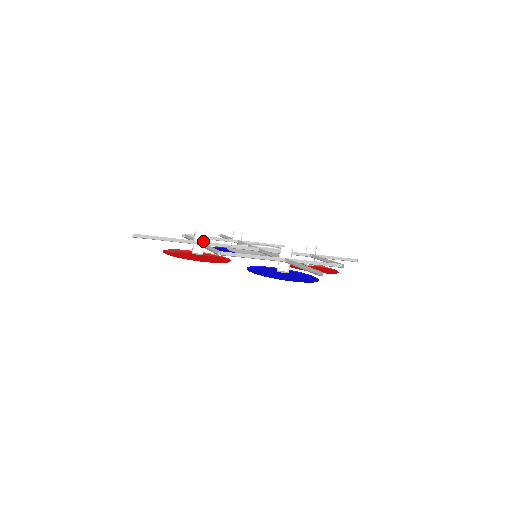
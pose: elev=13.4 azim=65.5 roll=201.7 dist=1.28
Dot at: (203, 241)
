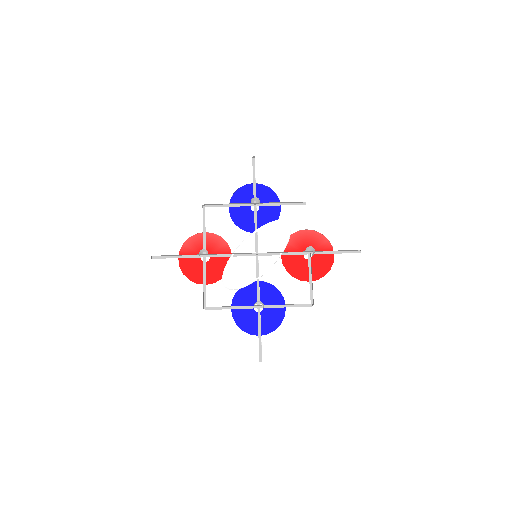
Dot at: occluded
